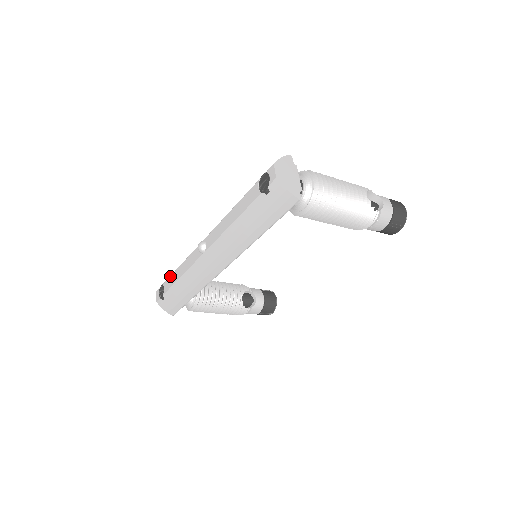
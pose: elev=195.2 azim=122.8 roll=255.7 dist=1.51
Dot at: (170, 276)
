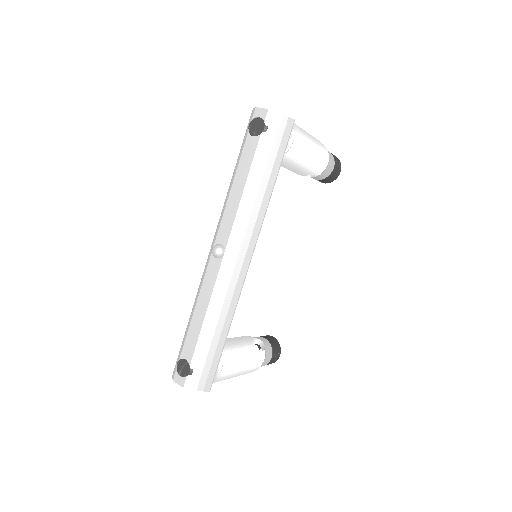
Dot at: (186, 335)
